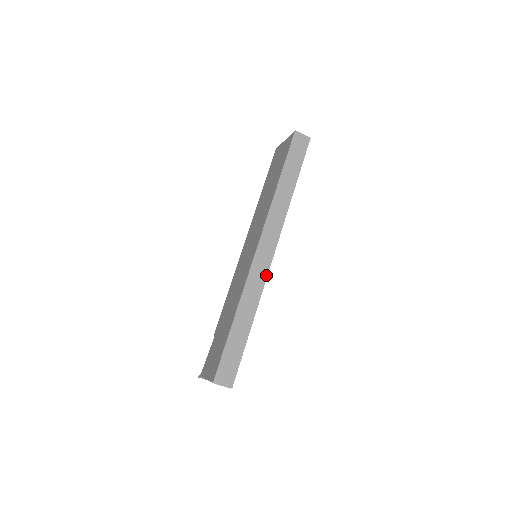
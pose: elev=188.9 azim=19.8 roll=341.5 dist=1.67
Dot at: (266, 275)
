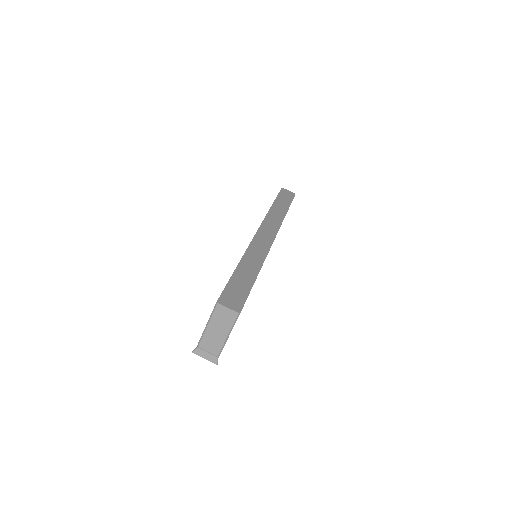
Dot at: (269, 247)
